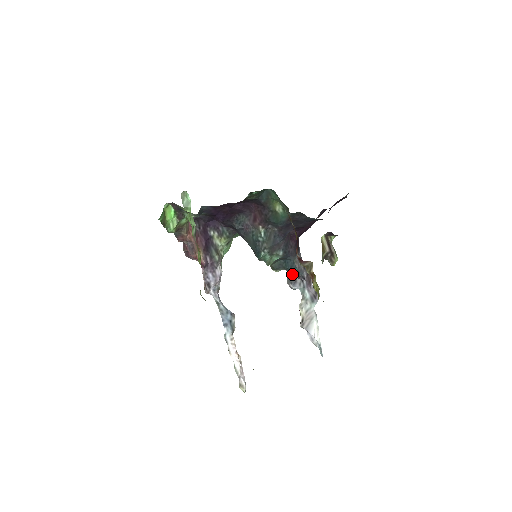
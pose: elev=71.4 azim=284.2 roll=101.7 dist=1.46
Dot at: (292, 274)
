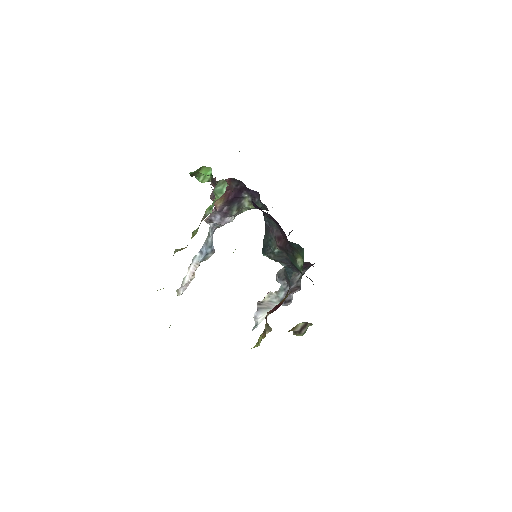
Dot at: (285, 275)
